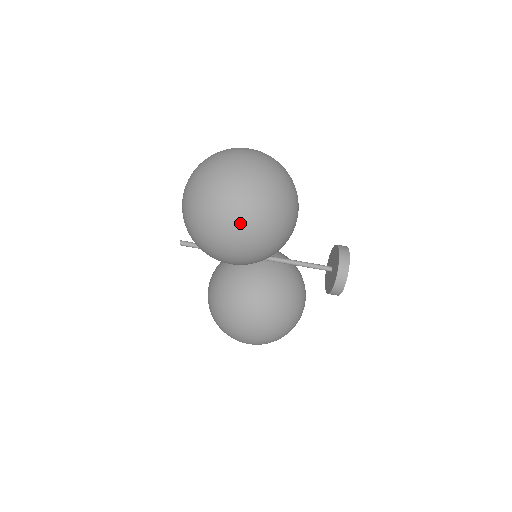
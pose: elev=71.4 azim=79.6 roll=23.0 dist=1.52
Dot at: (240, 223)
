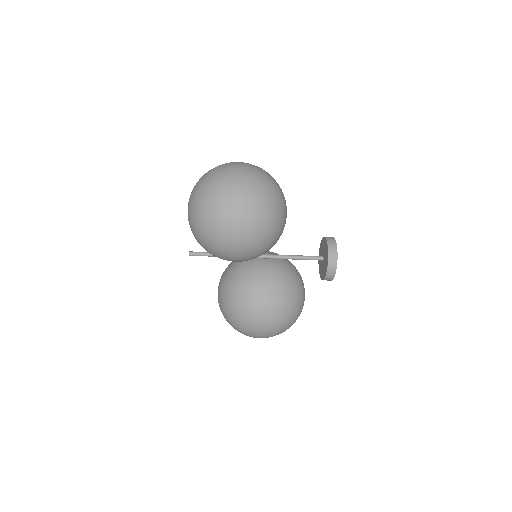
Dot at: (240, 219)
